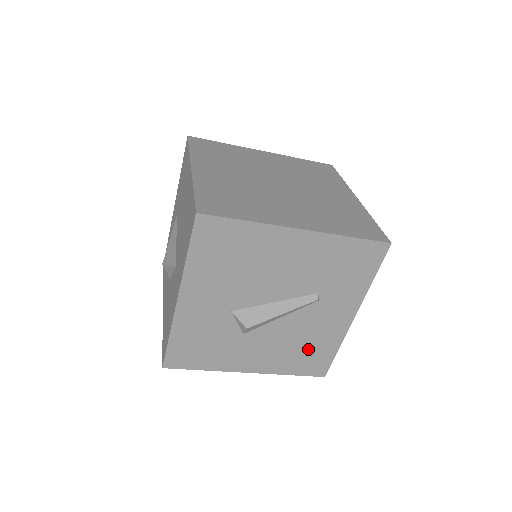
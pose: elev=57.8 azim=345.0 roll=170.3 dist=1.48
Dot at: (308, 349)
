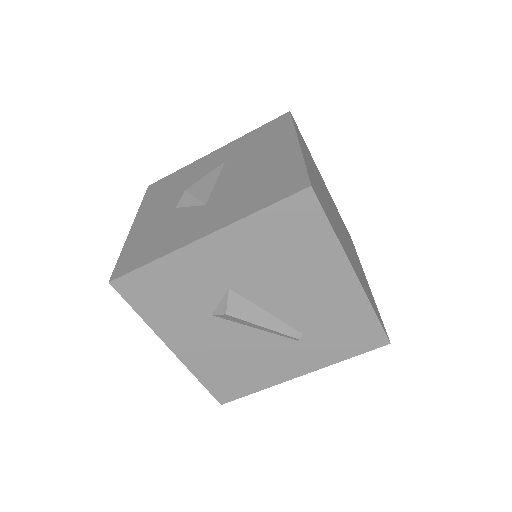
Dot at: (240, 371)
